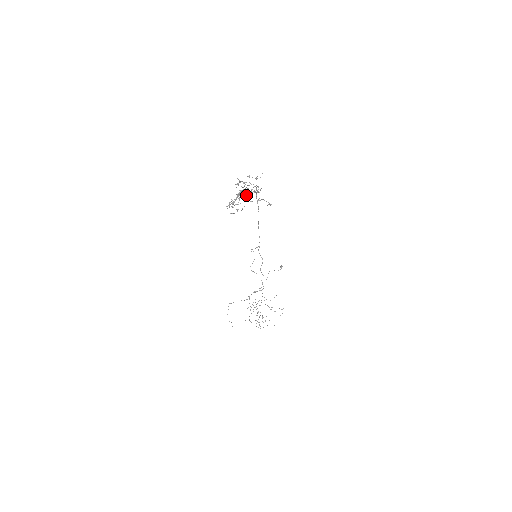
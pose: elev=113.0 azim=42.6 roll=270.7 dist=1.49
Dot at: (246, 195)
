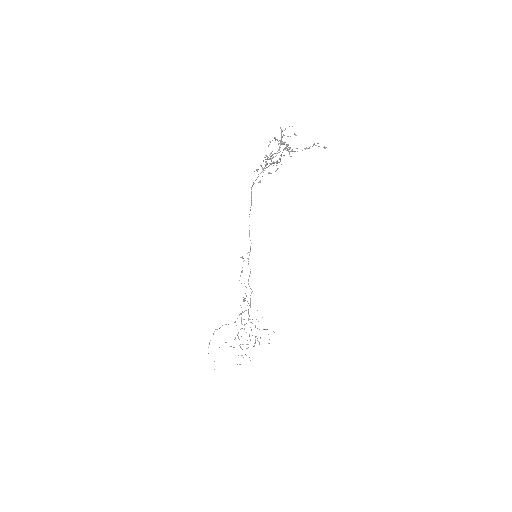
Dot at: occluded
